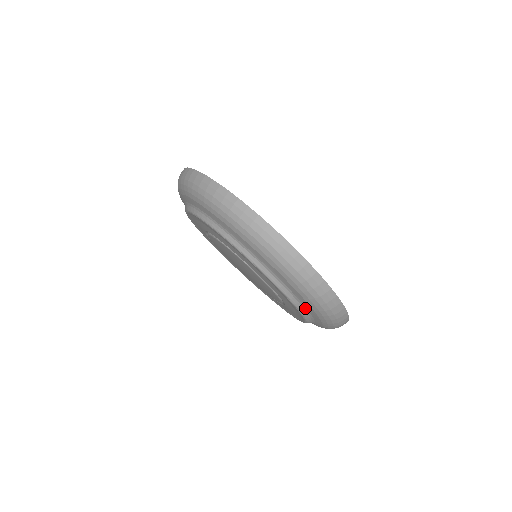
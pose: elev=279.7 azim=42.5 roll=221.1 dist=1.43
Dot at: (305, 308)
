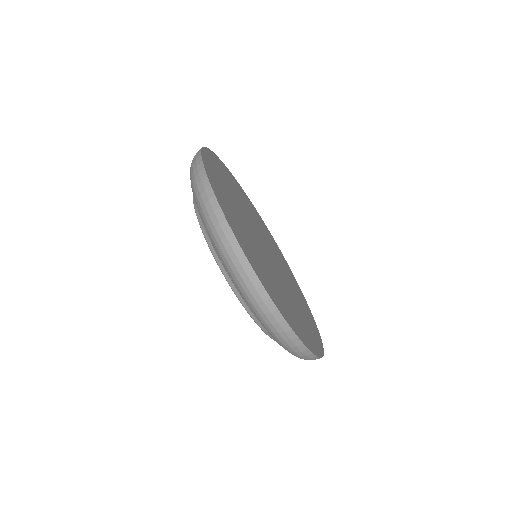
Dot at: occluded
